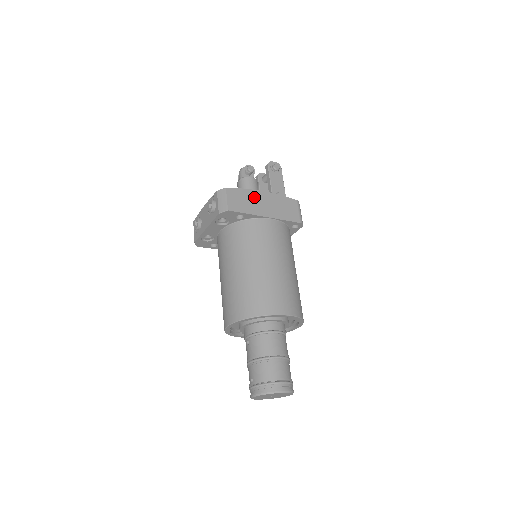
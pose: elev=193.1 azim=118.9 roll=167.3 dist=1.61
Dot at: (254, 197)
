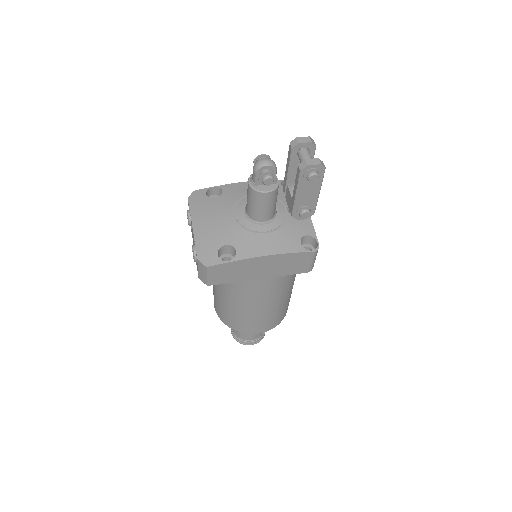
Dot at: (246, 266)
